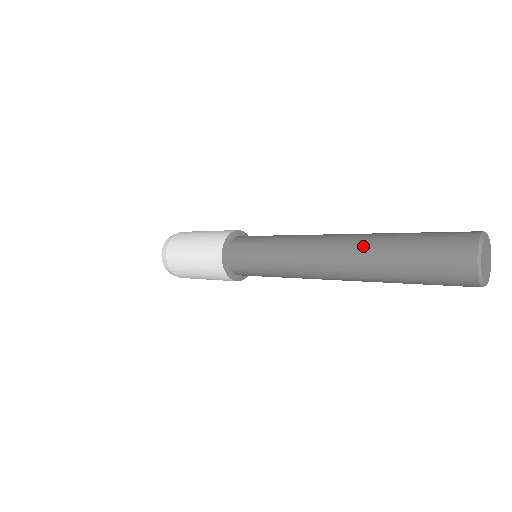
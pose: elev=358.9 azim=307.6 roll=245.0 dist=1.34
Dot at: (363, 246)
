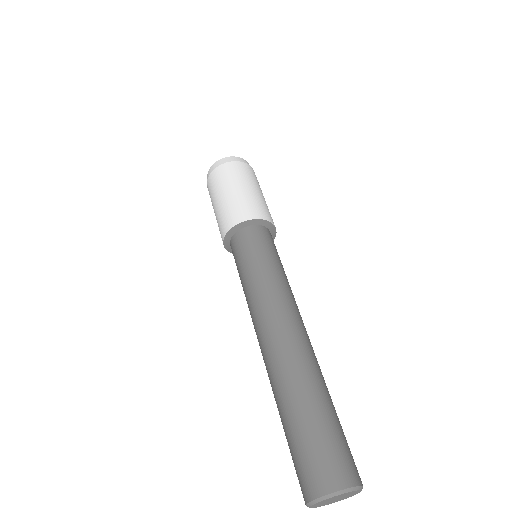
Dot at: (272, 381)
